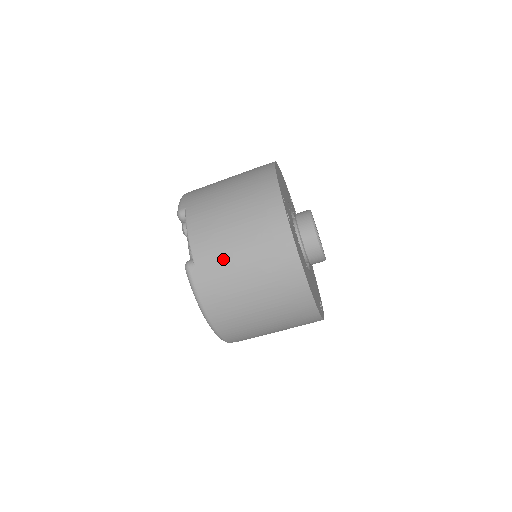
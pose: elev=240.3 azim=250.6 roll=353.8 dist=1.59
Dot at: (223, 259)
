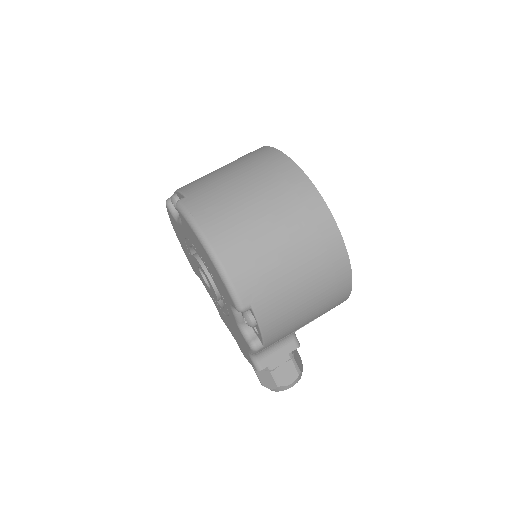
Dot at: (215, 183)
